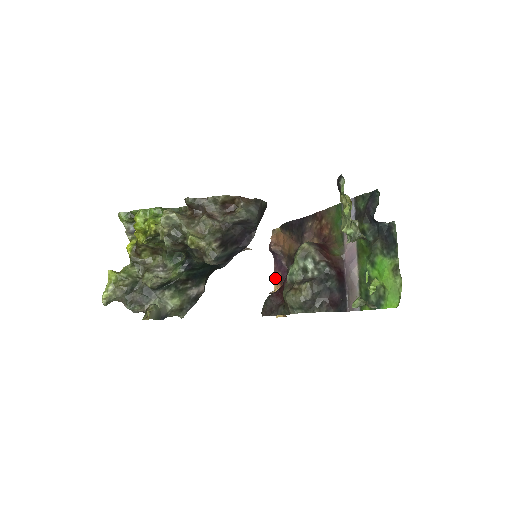
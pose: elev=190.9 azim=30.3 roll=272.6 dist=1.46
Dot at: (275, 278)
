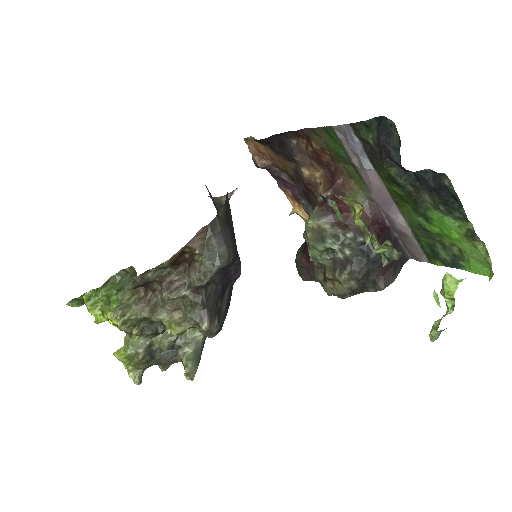
Dot at: (285, 194)
